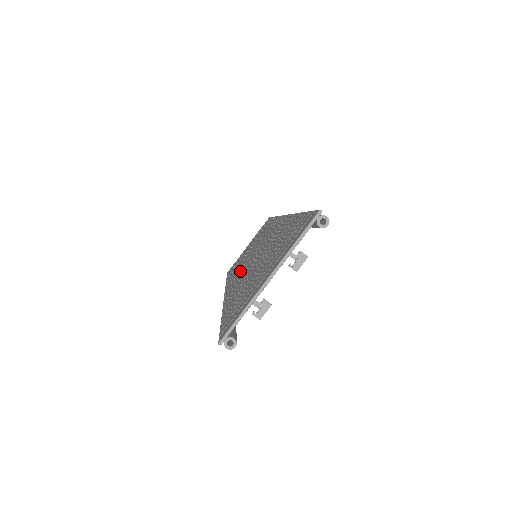
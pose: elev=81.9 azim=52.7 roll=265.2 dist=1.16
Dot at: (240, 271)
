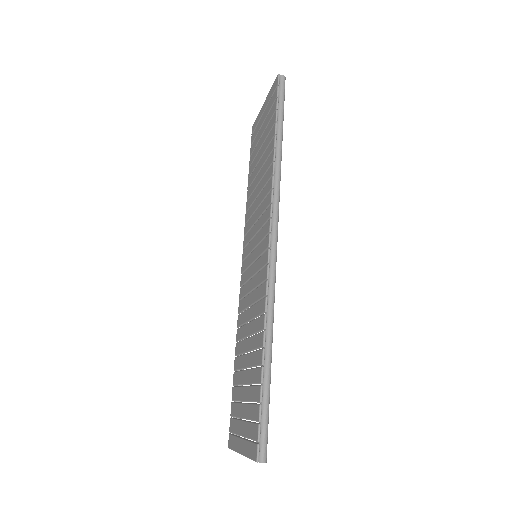
Dot at: (248, 254)
